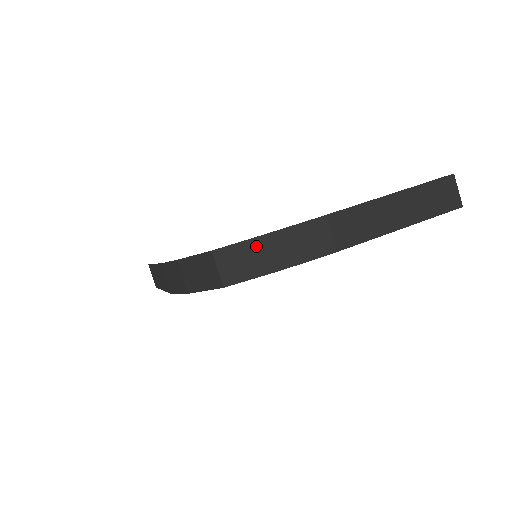
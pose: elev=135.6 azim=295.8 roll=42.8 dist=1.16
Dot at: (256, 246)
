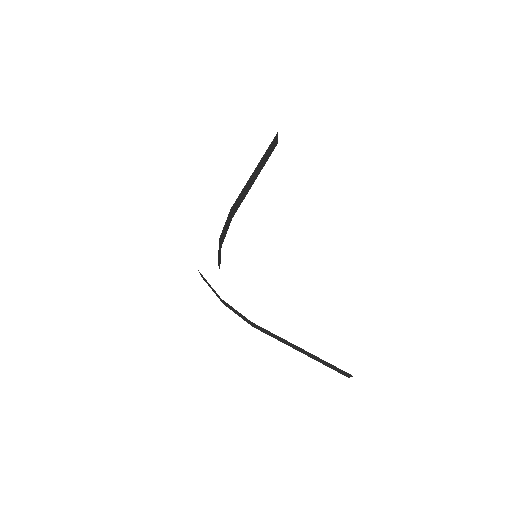
Dot at: (215, 292)
